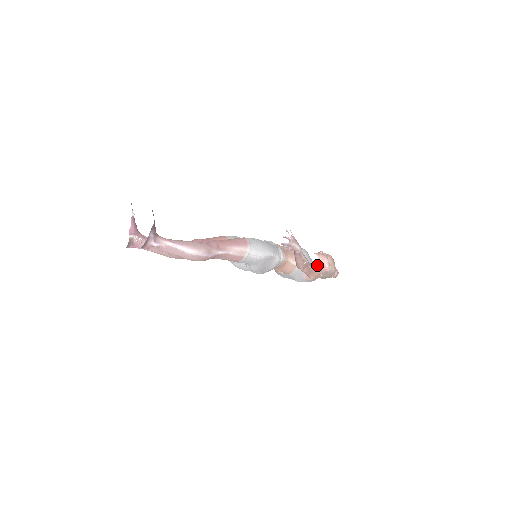
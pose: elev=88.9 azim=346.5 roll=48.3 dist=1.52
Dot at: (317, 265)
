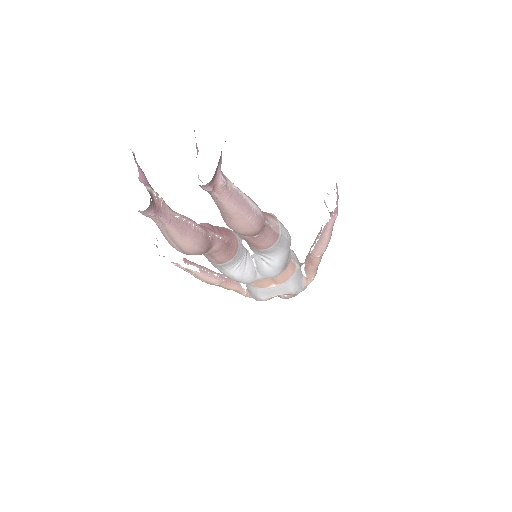
Dot at: occluded
